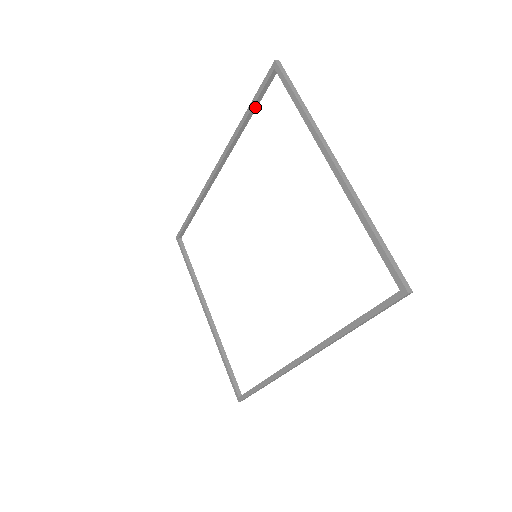
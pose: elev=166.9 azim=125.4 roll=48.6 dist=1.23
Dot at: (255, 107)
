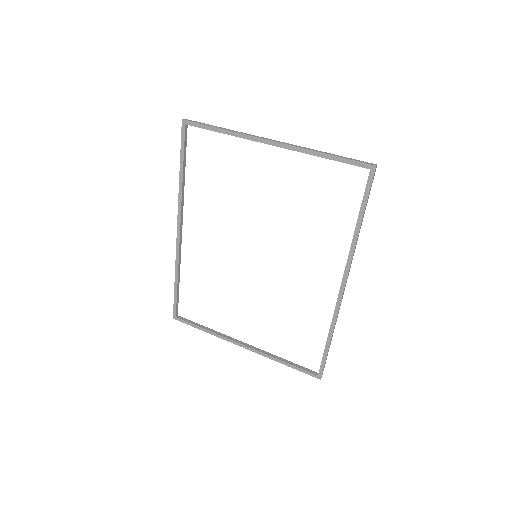
Dot at: (185, 161)
